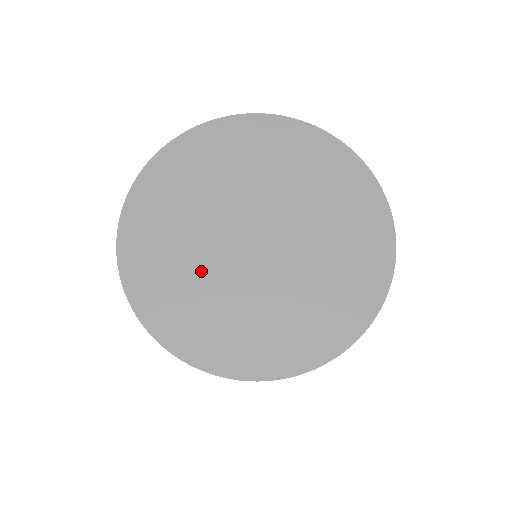
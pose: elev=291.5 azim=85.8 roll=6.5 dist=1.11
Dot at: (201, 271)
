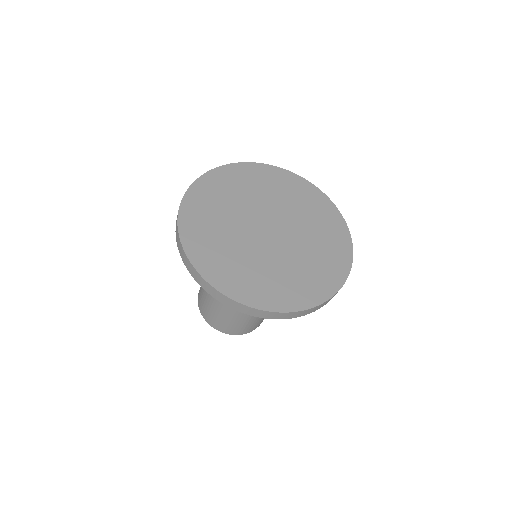
Dot at: (229, 231)
